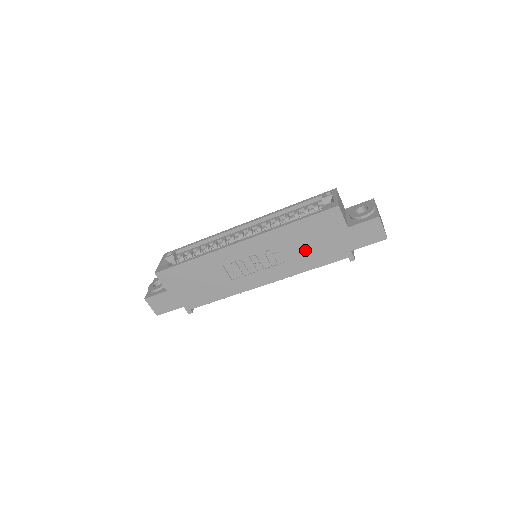
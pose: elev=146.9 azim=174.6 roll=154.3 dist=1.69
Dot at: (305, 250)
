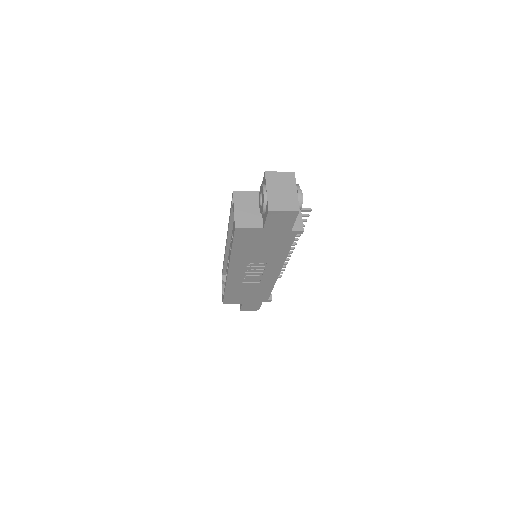
Dot at: (265, 251)
